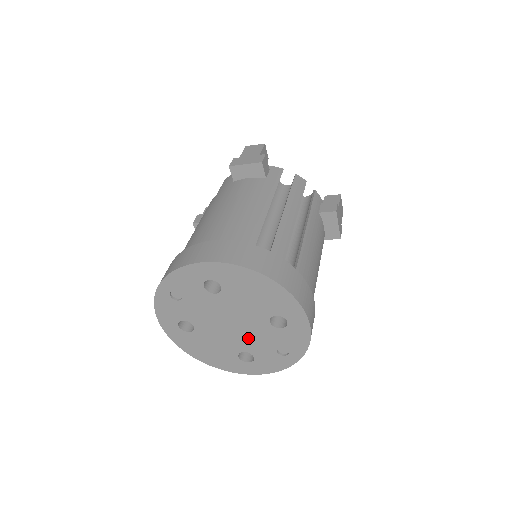
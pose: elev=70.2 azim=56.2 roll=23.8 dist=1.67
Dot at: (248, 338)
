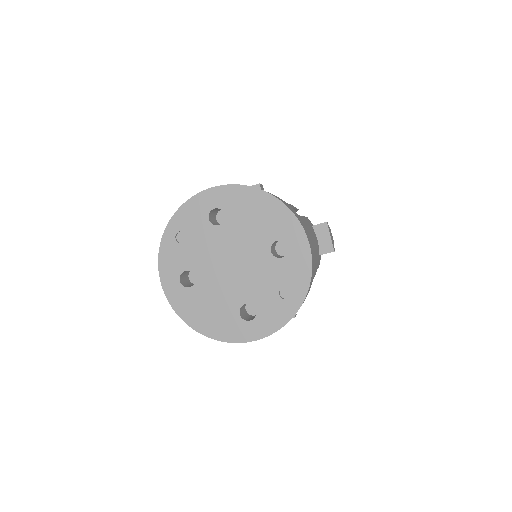
Dot at: (250, 281)
